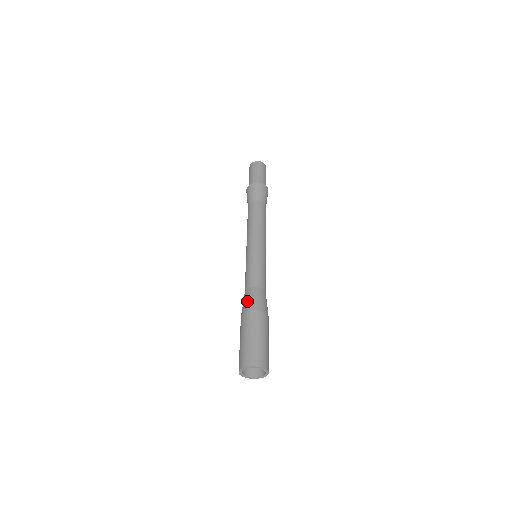
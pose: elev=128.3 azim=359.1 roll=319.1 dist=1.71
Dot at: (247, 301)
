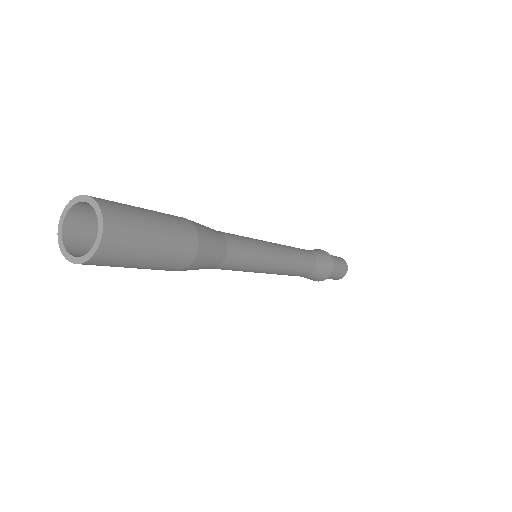
Dot at: occluded
